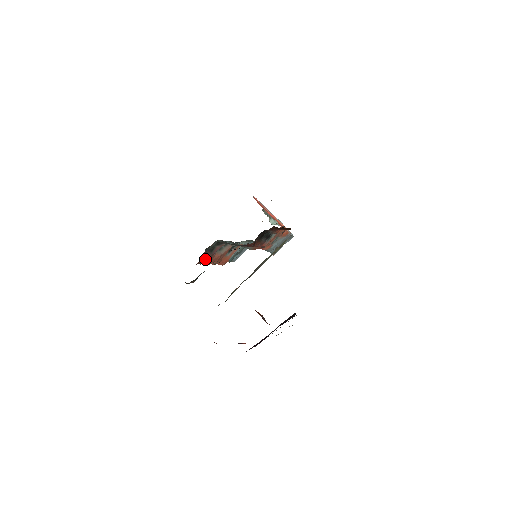
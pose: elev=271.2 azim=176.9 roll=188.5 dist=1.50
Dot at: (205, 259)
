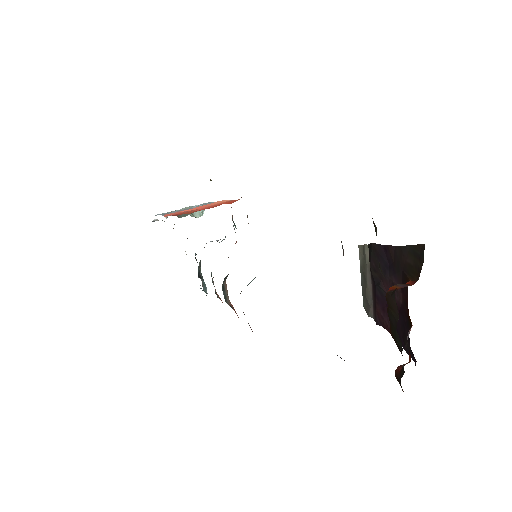
Dot at: occluded
